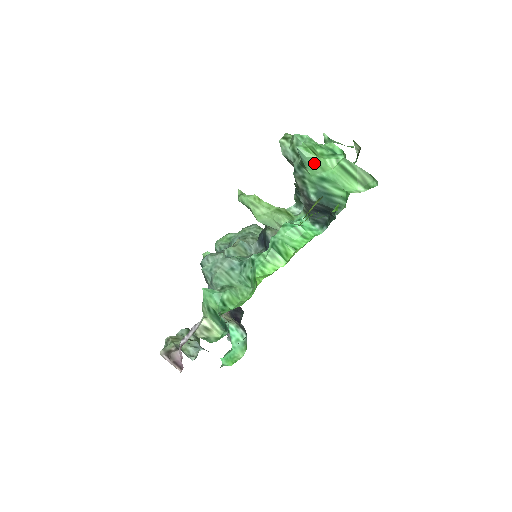
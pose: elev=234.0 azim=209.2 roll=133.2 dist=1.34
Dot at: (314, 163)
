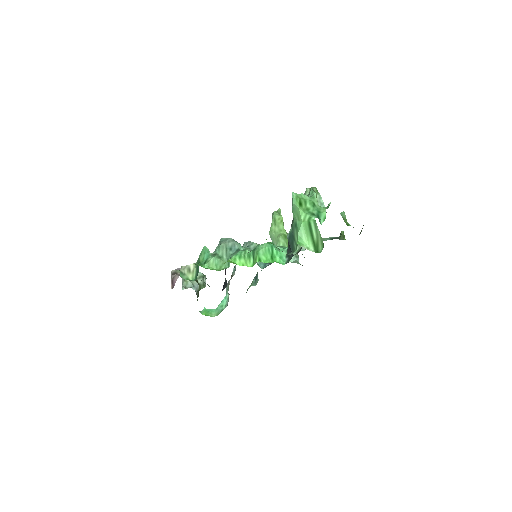
Dot at: (296, 210)
